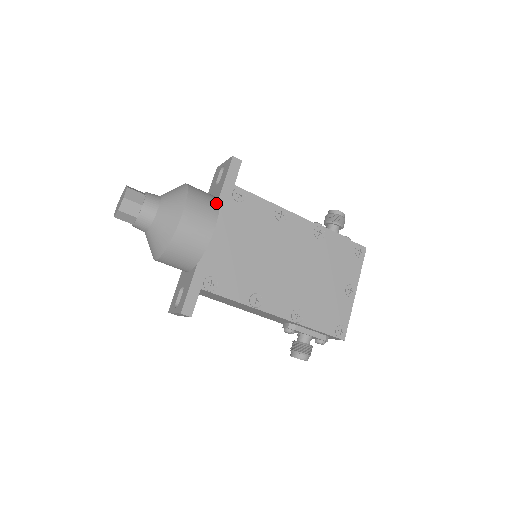
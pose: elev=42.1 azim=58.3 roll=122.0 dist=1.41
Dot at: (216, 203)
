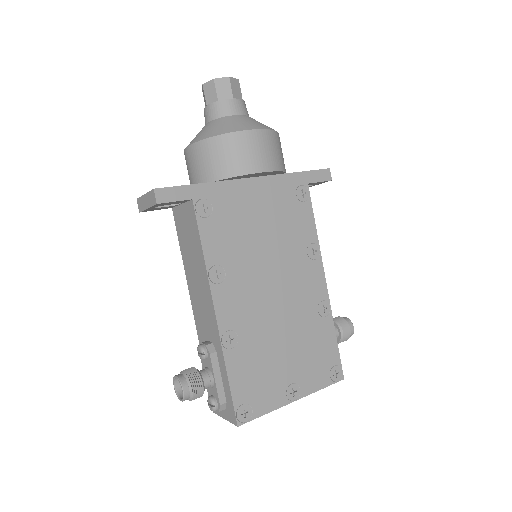
Dot at: (284, 167)
